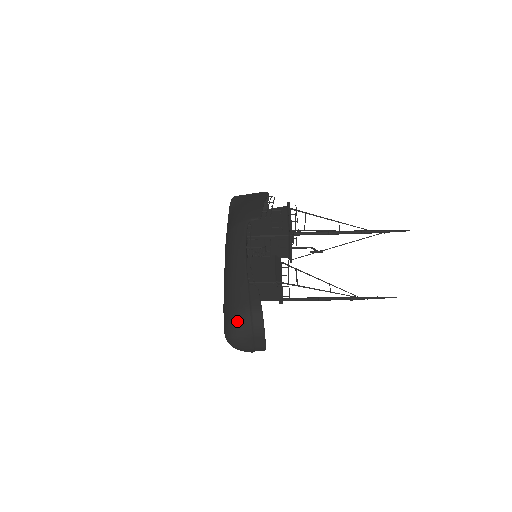
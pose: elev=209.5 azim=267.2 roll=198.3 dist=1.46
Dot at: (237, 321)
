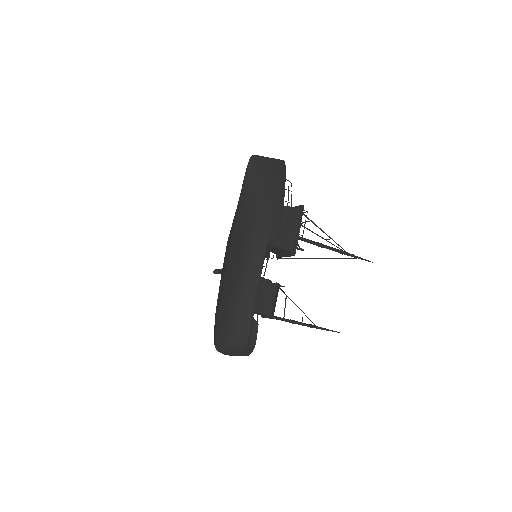
Dot at: (233, 348)
